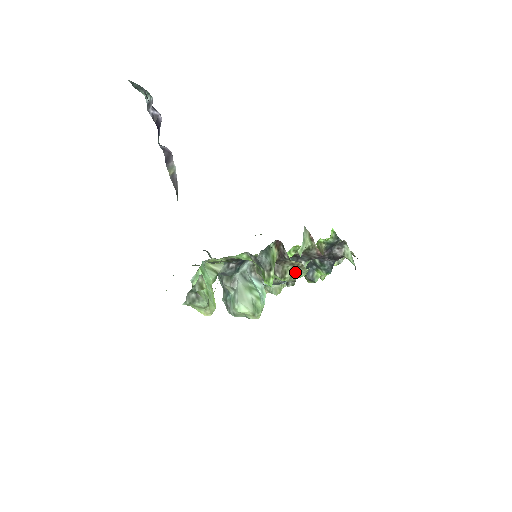
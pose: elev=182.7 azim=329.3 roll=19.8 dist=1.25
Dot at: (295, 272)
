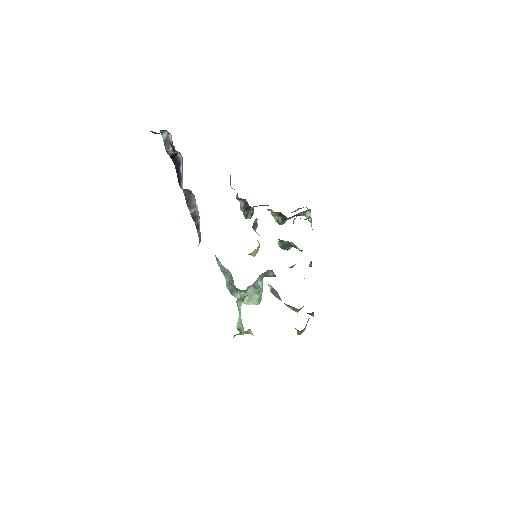
Dot at: occluded
